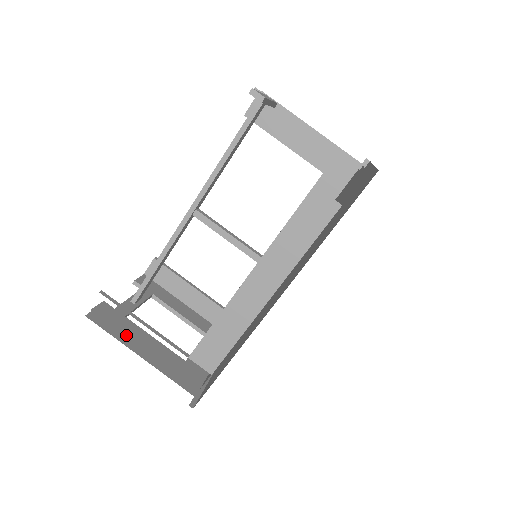
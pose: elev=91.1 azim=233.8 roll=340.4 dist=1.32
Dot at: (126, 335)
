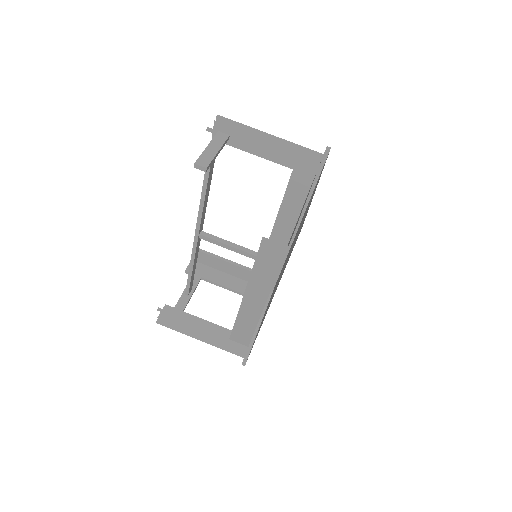
Dot at: (186, 328)
